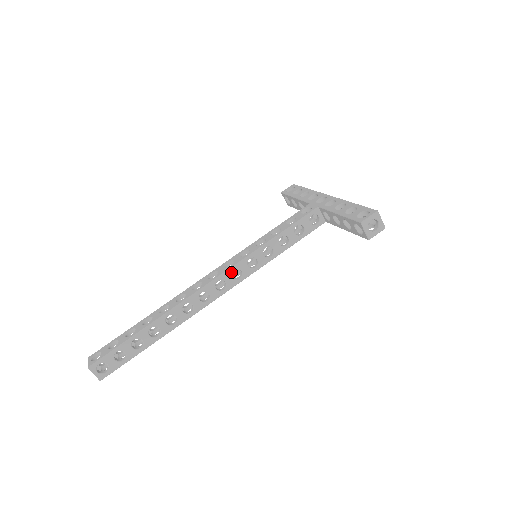
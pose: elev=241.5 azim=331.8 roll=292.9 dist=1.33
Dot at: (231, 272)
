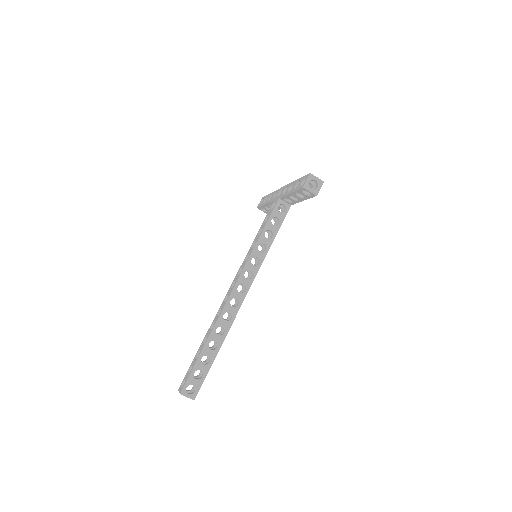
Dot at: (243, 275)
